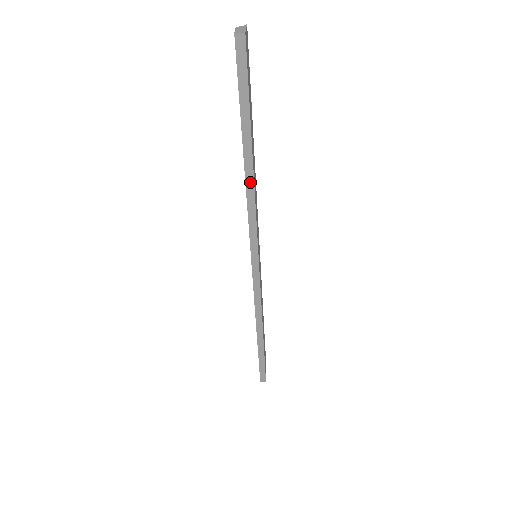
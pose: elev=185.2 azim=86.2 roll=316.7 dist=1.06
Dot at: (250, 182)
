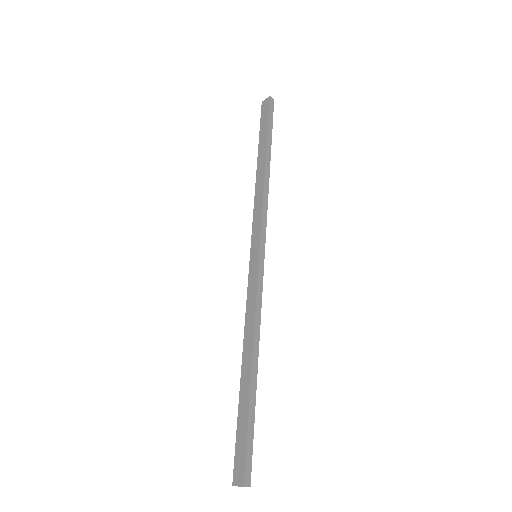
Dot at: (267, 178)
